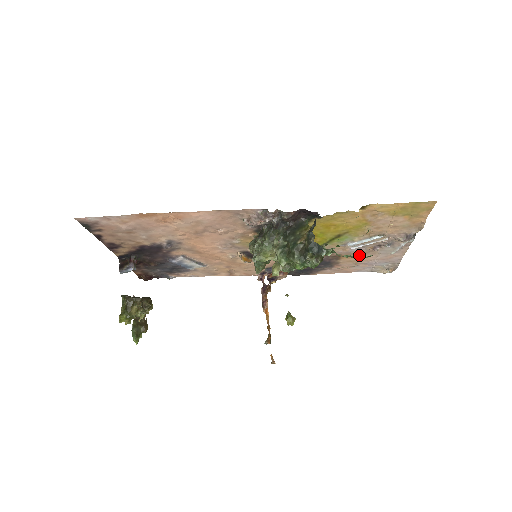
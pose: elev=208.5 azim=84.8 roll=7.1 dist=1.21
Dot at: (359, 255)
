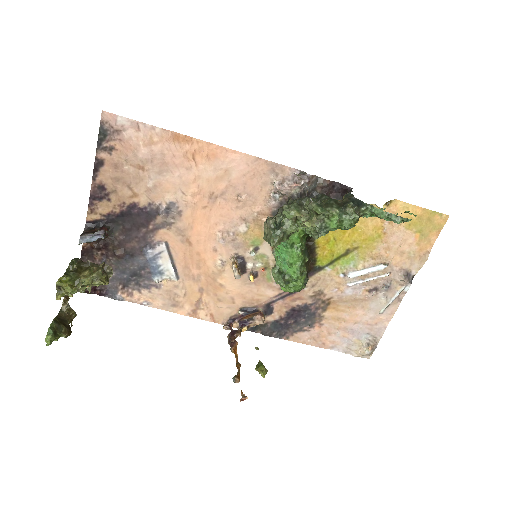
Dot at: (348, 307)
